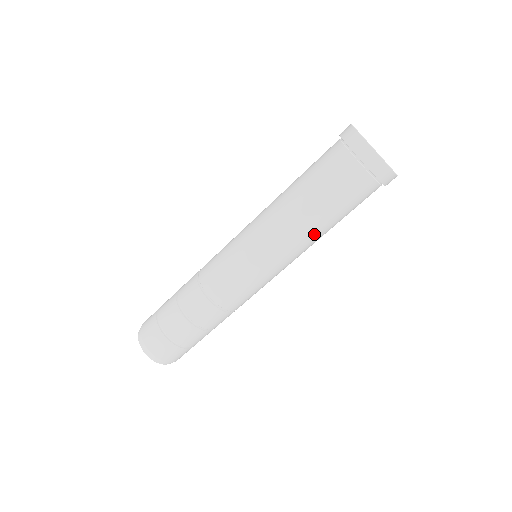
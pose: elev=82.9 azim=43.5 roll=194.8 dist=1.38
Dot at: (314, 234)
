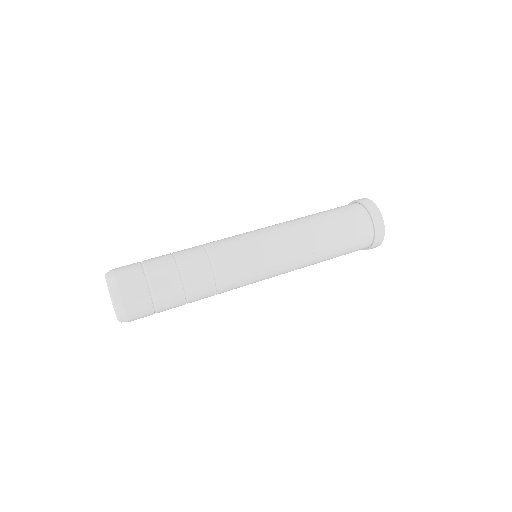
Dot at: (317, 243)
